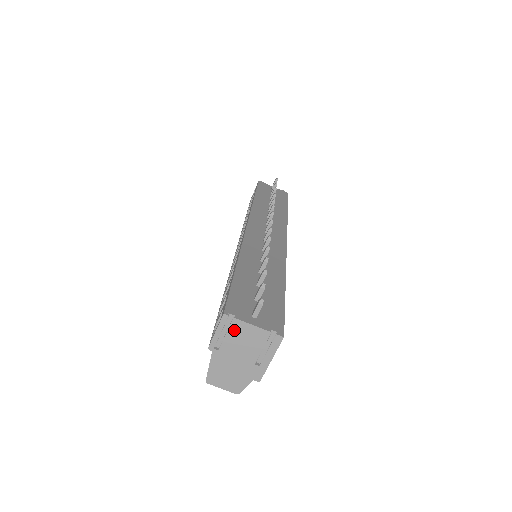
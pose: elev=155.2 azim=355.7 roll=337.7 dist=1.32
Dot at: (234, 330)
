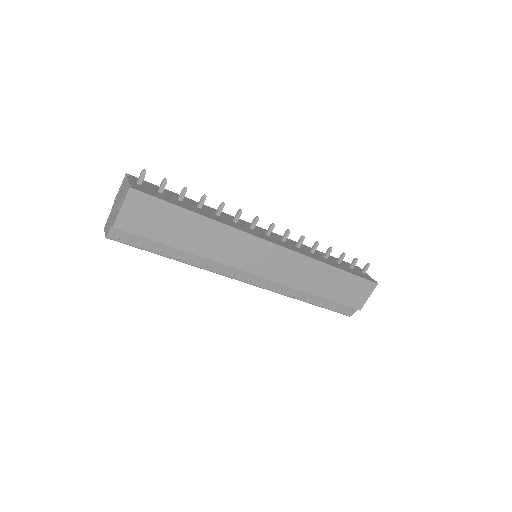
Dot at: (124, 185)
